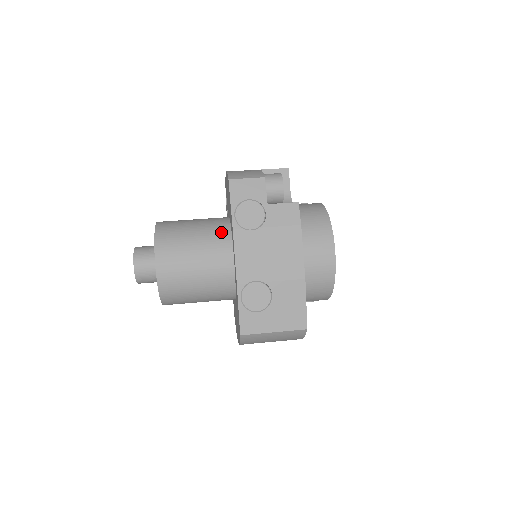
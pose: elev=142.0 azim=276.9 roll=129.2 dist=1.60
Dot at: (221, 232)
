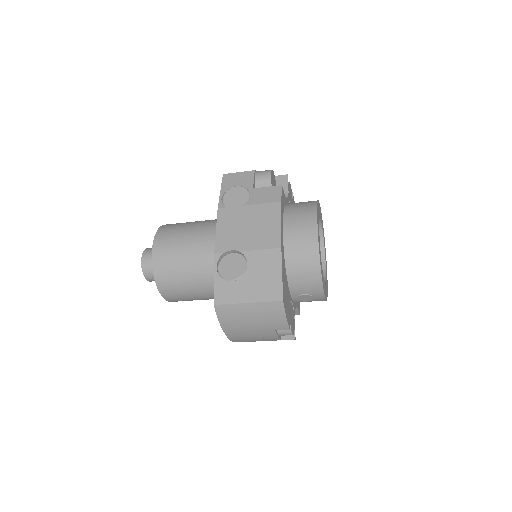
Dot at: (216, 222)
